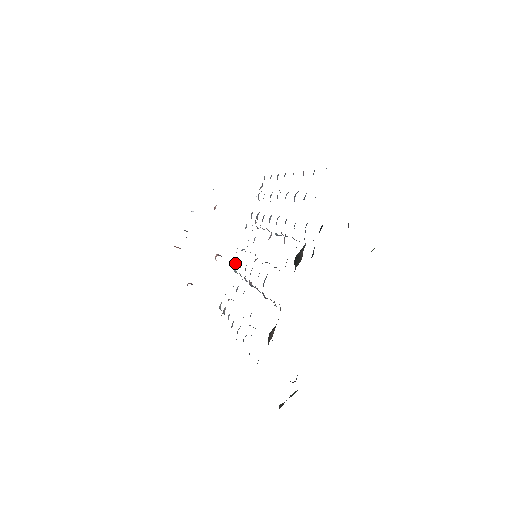
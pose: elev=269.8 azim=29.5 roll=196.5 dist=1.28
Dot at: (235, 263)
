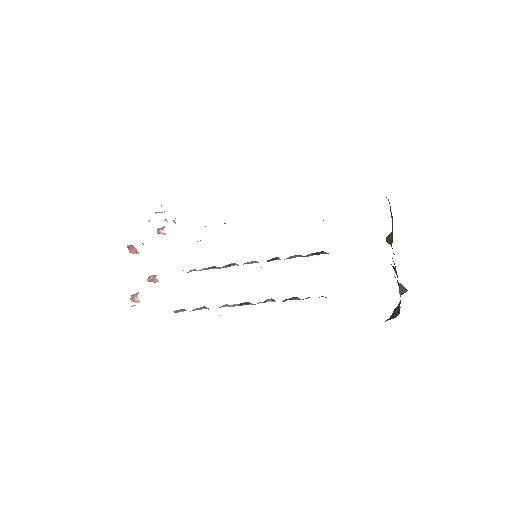
Dot at: occluded
